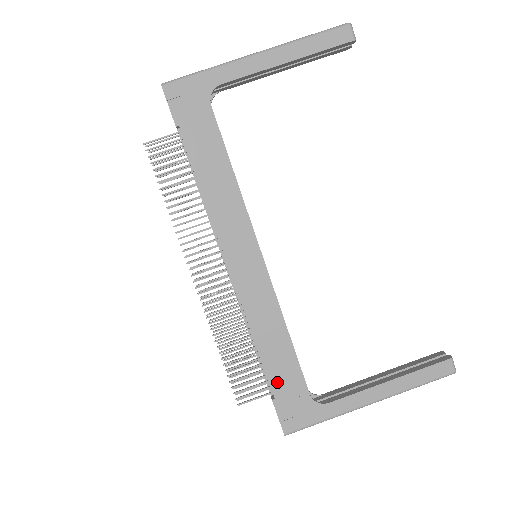
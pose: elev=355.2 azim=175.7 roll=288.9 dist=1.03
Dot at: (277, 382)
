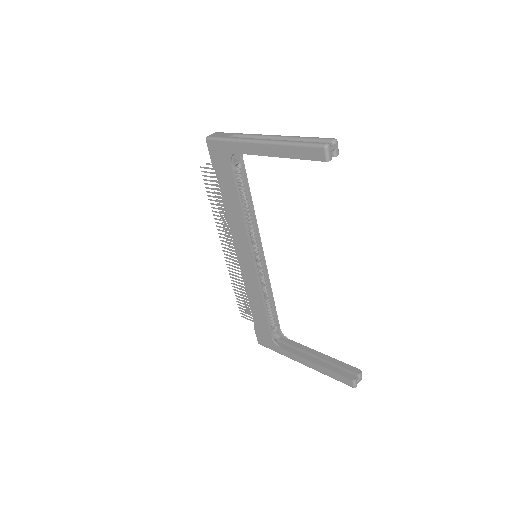
Dot at: (257, 321)
